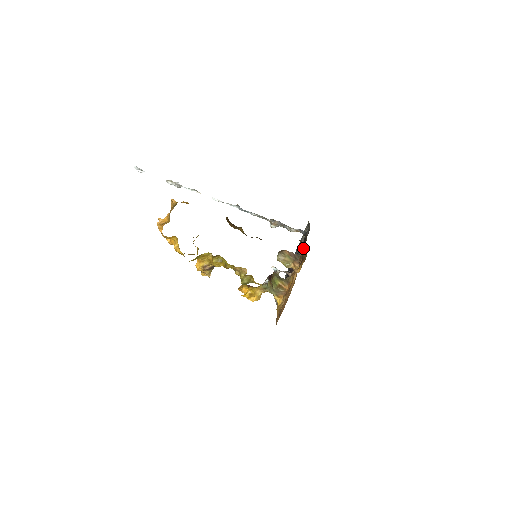
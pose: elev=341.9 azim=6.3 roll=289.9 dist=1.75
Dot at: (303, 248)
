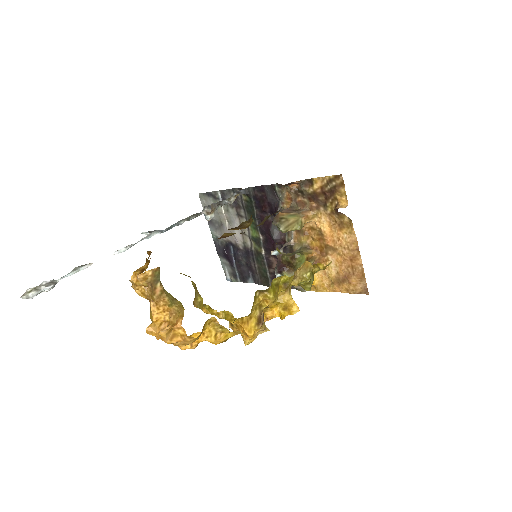
Dot at: (292, 191)
